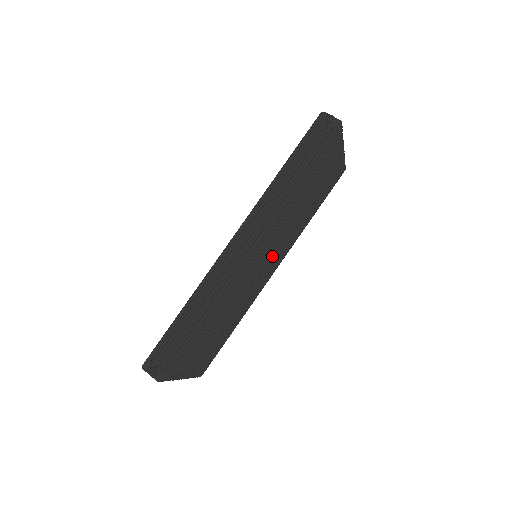
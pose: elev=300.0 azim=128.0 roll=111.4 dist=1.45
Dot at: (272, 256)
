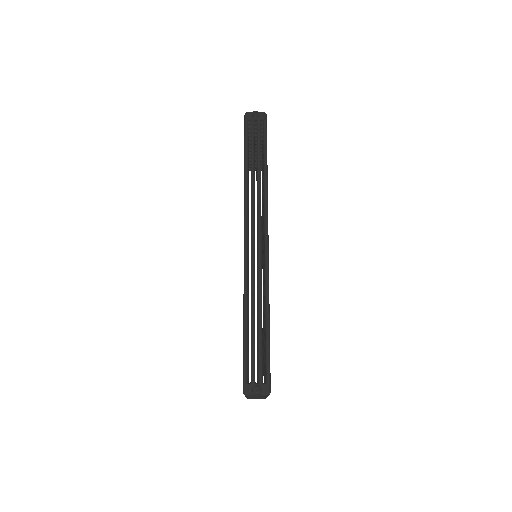
Dot at: occluded
